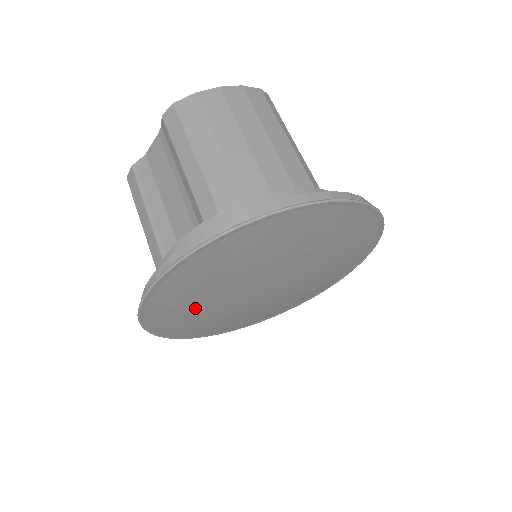
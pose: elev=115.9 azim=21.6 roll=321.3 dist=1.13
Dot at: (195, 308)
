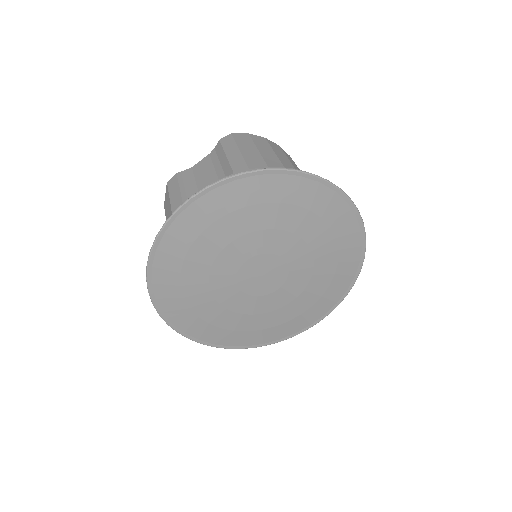
Dot at: (200, 260)
